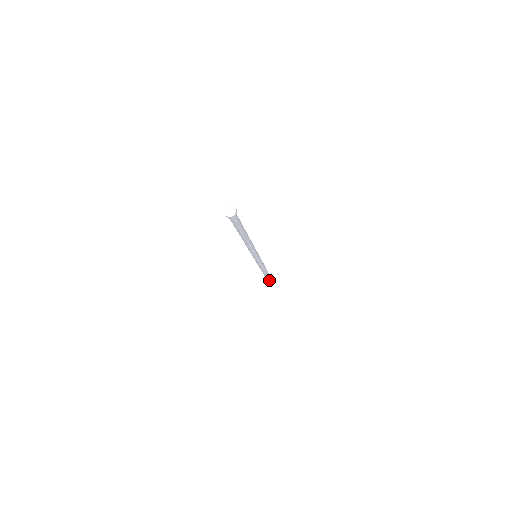
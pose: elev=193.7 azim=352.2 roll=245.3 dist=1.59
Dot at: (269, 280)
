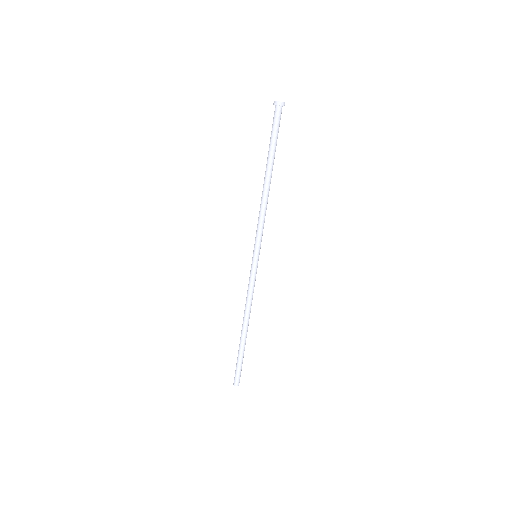
Dot at: (240, 367)
